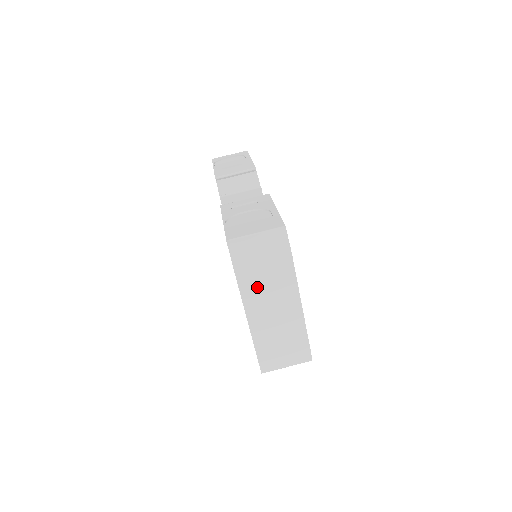
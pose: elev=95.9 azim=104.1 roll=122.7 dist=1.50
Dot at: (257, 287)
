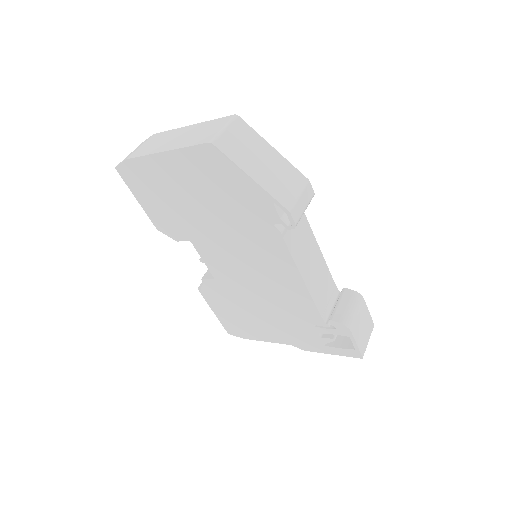
Dot at: (149, 148)
